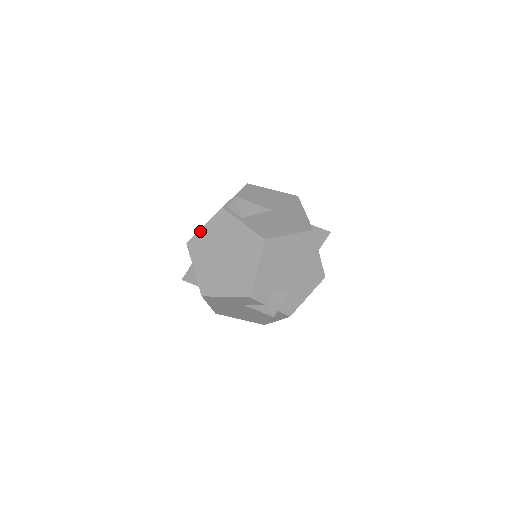
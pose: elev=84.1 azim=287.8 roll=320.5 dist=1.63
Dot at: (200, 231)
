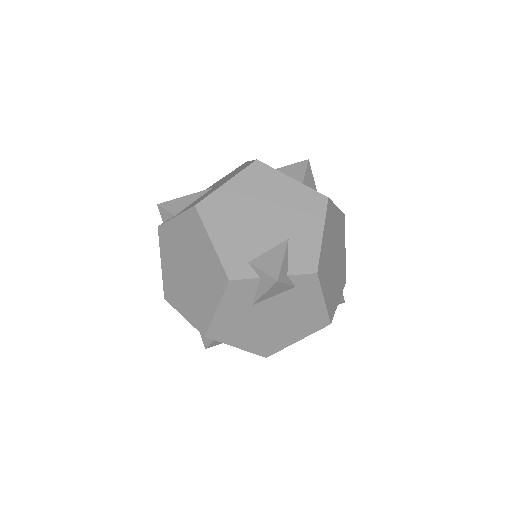
Dot at: (162, 272)
